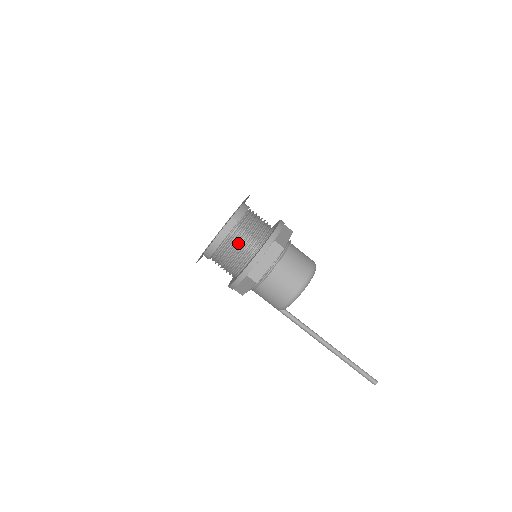
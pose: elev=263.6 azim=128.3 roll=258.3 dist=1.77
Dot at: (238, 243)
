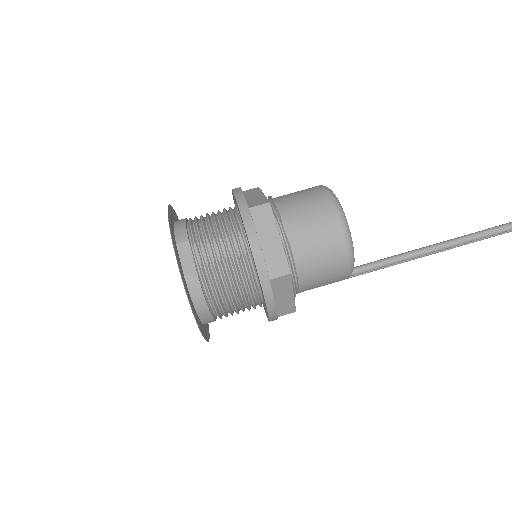
Dot at: (217, 260)
